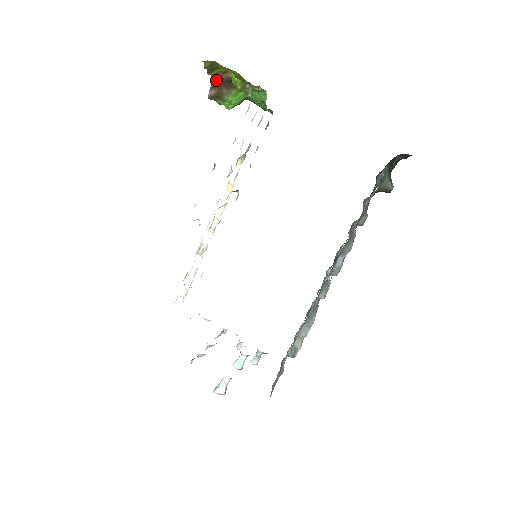
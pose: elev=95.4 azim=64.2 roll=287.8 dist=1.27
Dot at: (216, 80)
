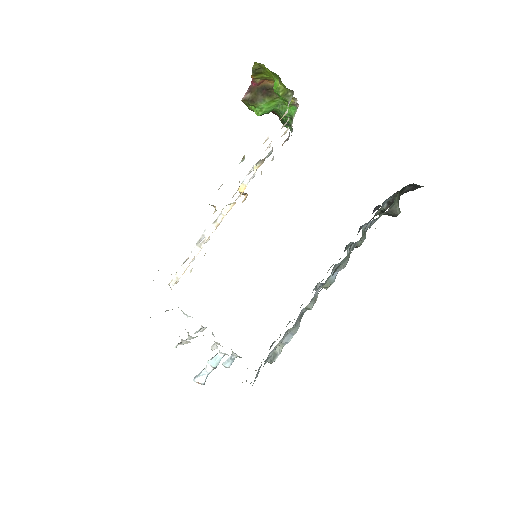
Dot at: (255, 85)
